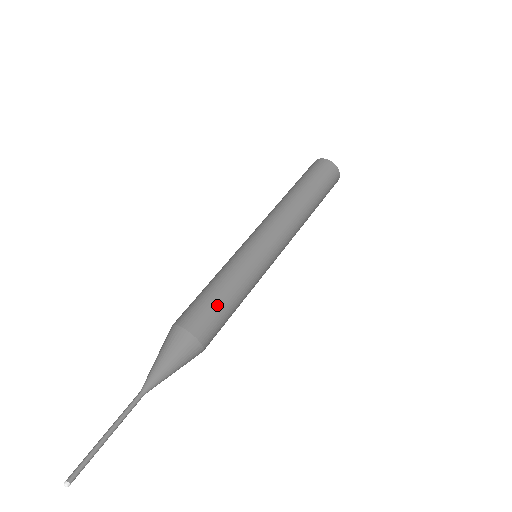
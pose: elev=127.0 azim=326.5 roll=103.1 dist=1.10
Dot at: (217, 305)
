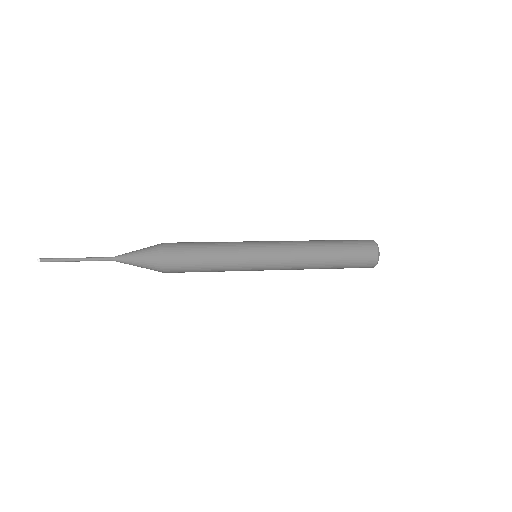
Dot at: (194, 246)
